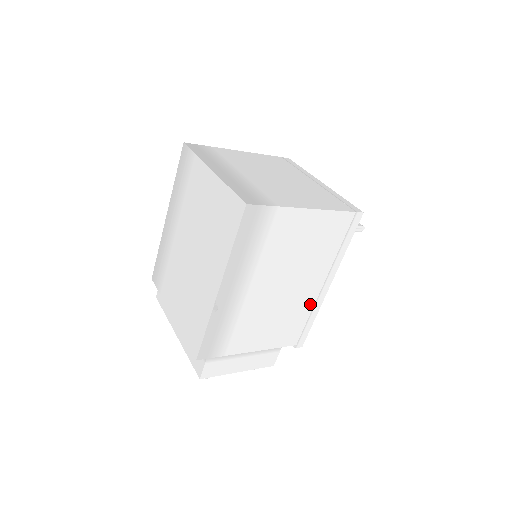
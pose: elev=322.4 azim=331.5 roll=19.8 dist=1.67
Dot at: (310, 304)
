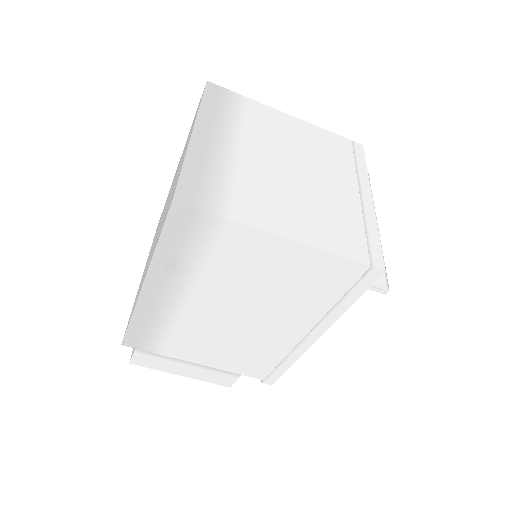
Dot at: (285, 347)
